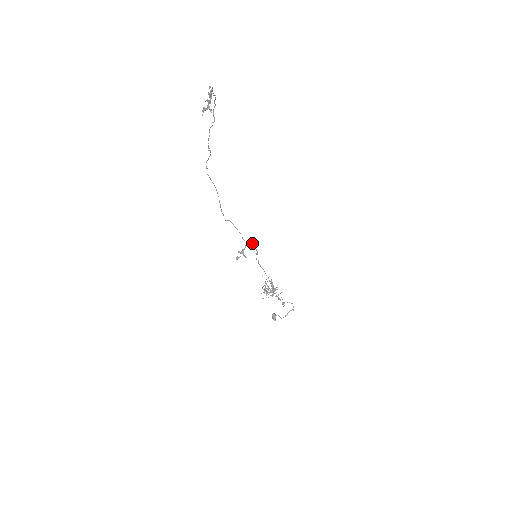
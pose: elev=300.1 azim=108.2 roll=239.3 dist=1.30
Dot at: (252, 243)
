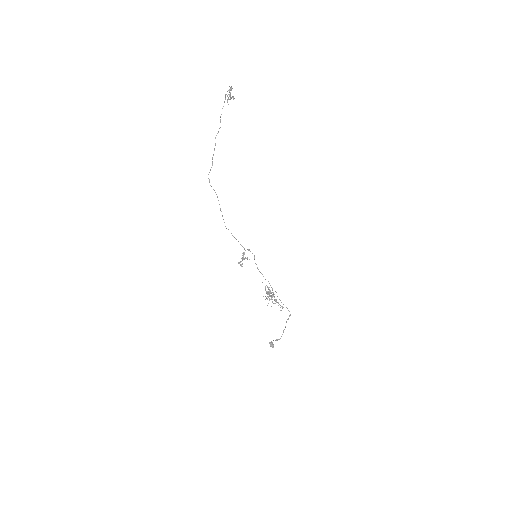
Dot at: (248, 249)
